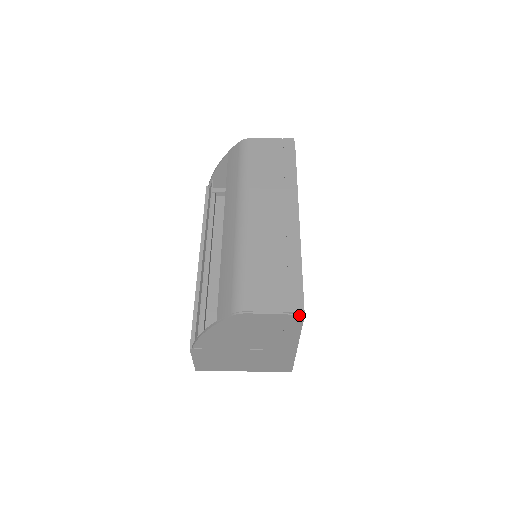
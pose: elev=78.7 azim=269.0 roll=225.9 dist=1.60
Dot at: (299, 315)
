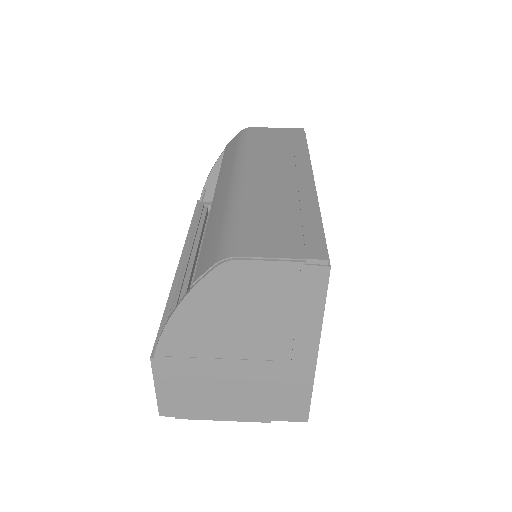
Dot at: (322, 265)
